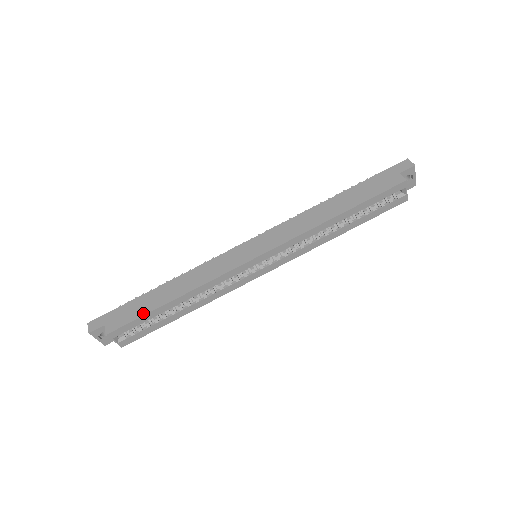
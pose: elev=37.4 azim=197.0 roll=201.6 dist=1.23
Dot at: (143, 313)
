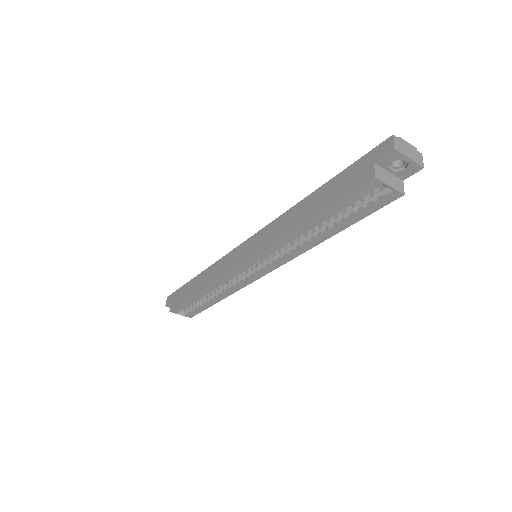
Dot at: (184, 300)
